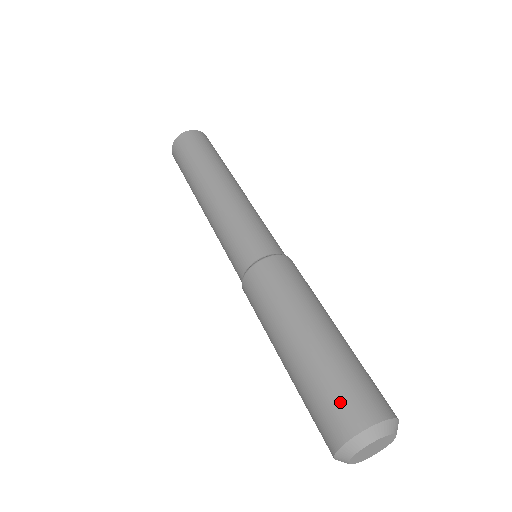
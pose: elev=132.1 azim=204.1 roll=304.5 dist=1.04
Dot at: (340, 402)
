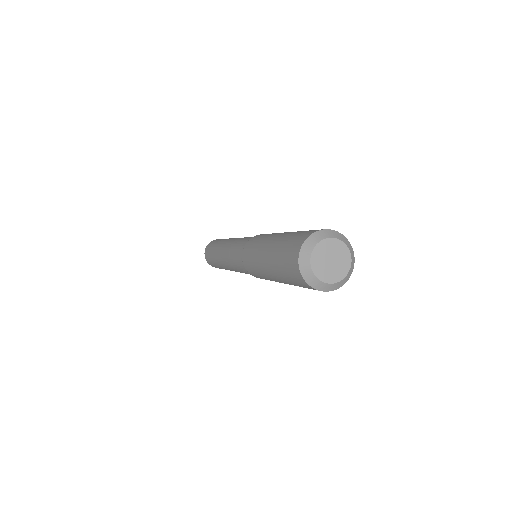
Dot at: occluded
